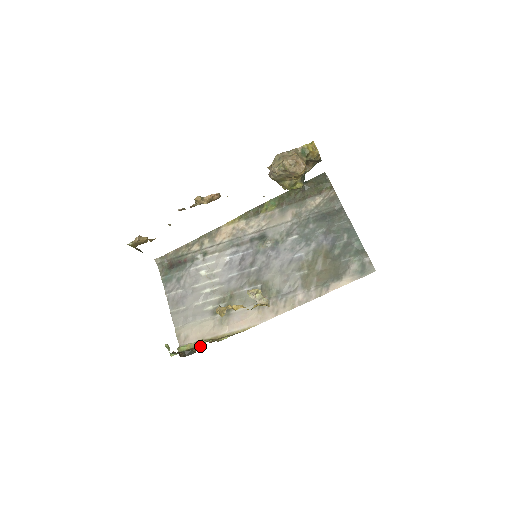
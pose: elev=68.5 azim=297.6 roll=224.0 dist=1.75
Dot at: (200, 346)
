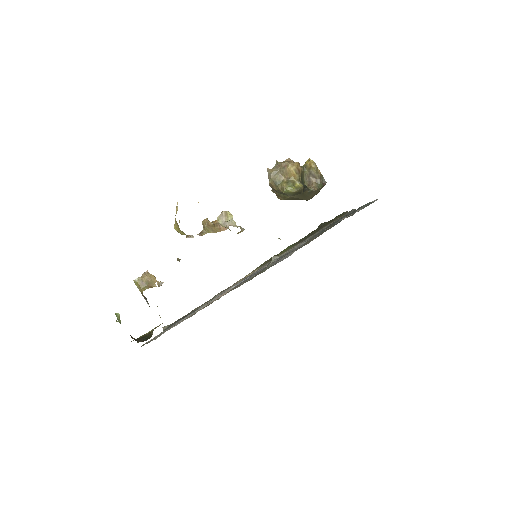
Dot at: occluded
